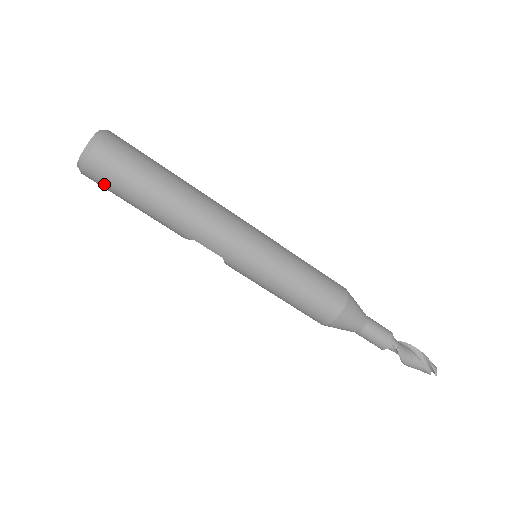
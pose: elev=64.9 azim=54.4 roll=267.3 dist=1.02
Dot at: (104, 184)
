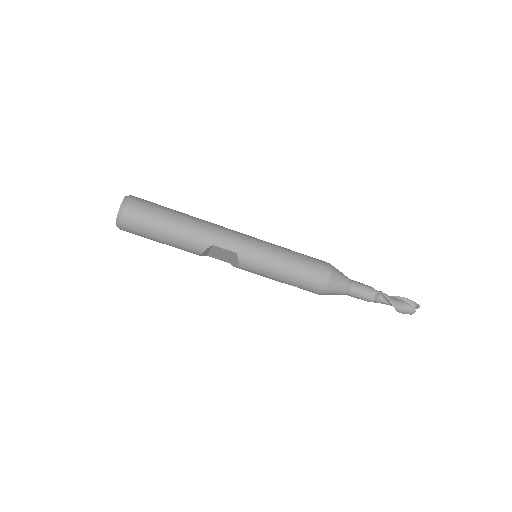
Dot at: (139, 222)
